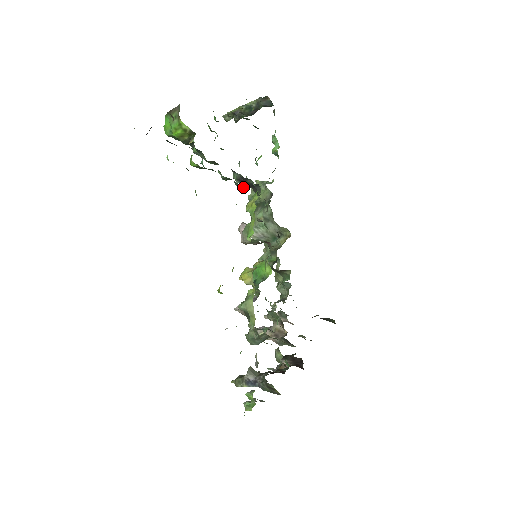
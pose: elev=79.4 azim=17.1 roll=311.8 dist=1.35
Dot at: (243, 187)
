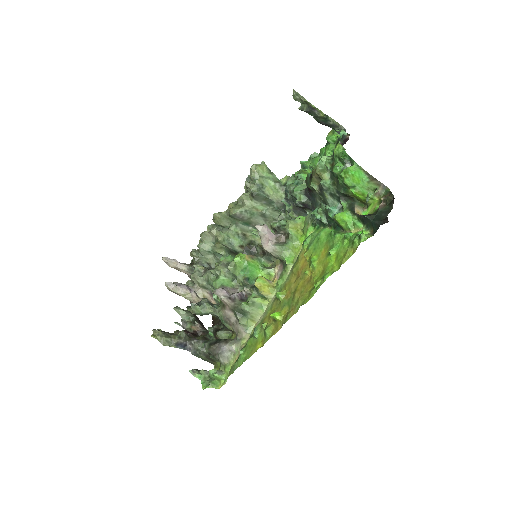
Dot at: (296, 205)
